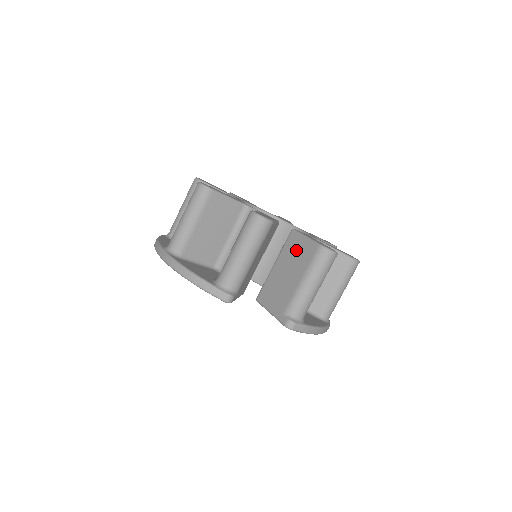
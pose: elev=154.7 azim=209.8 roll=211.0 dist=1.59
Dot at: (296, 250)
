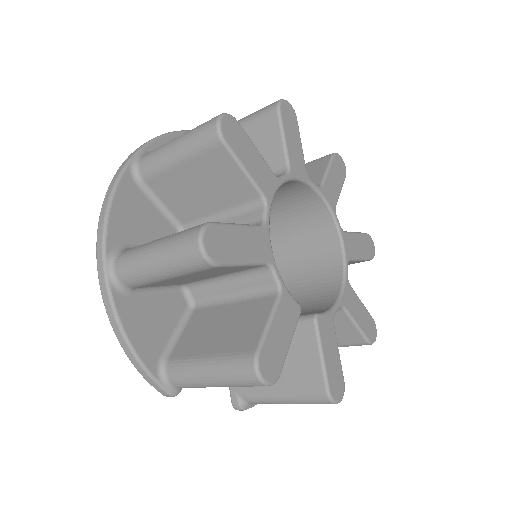
Dot at: (298, 353)
